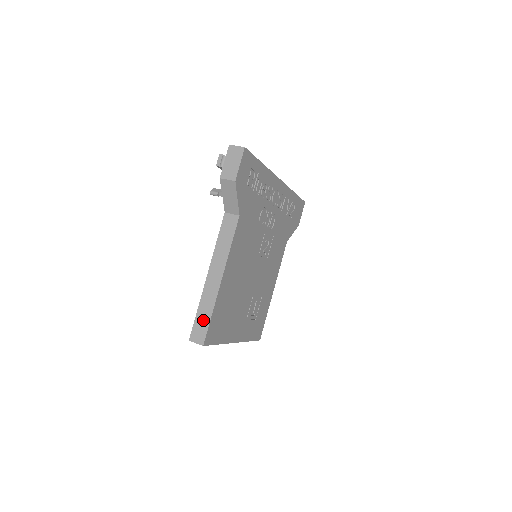
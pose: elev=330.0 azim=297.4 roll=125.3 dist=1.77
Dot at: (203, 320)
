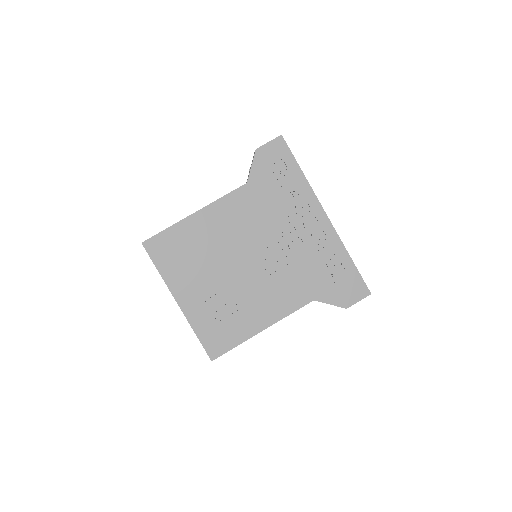
Dot at: occluded
